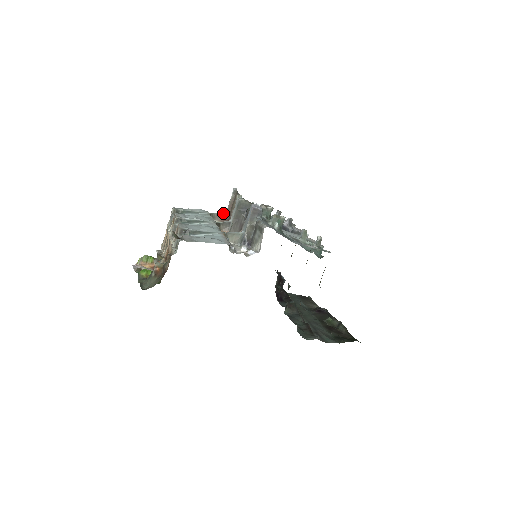
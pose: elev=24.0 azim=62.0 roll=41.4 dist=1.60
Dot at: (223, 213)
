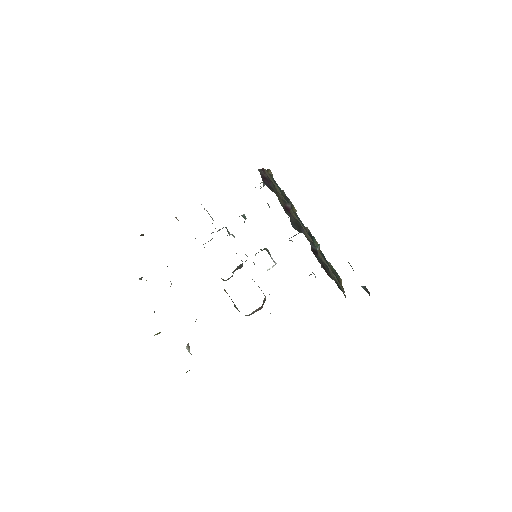
Dot at: (257, 309)
